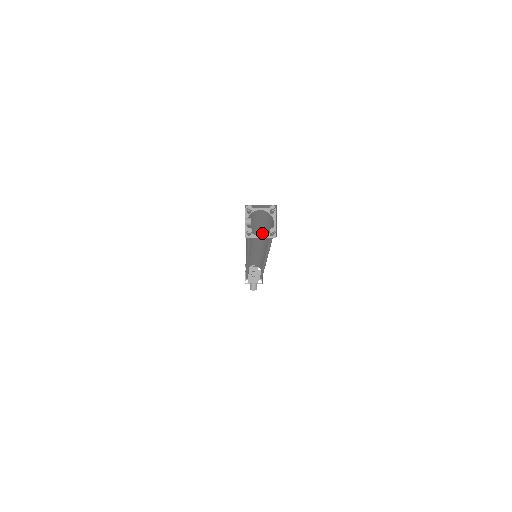
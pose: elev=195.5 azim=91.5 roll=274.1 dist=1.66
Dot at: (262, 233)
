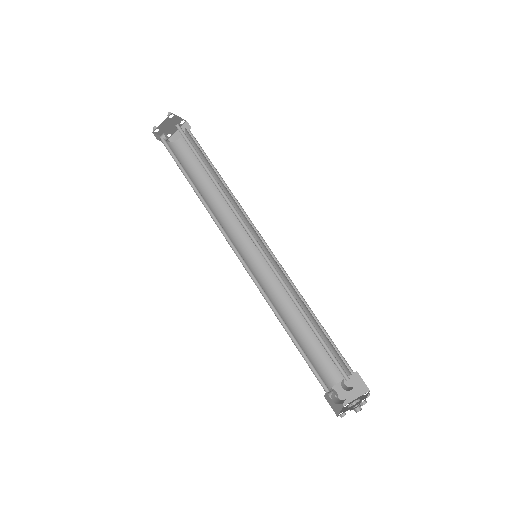
Dot at: occluded
